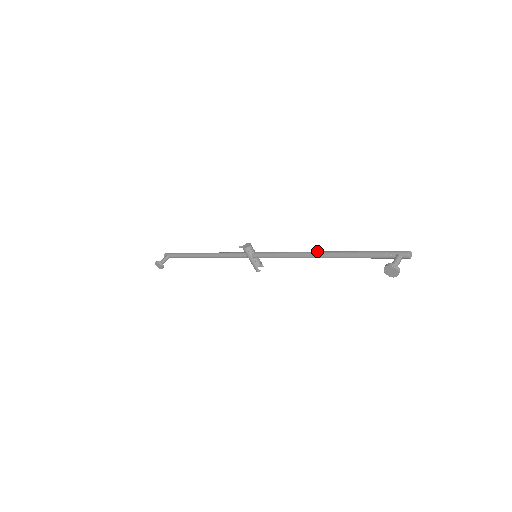
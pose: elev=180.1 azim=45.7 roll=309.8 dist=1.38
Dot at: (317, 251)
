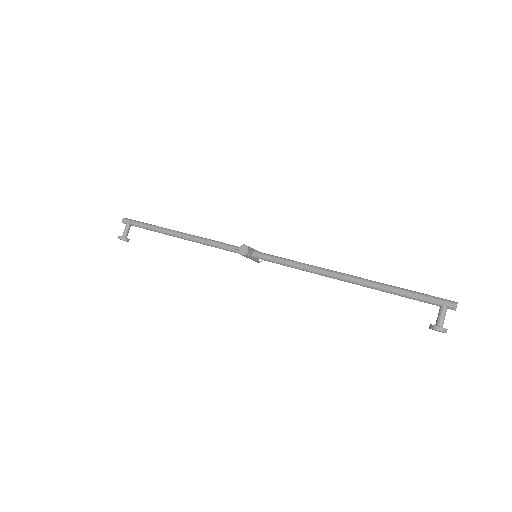
Dot at: (339, 273)
